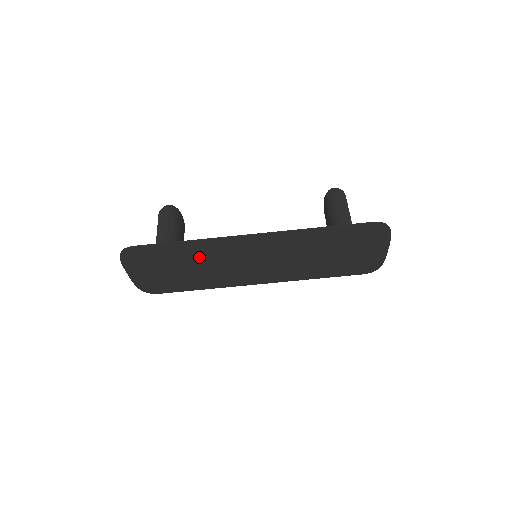
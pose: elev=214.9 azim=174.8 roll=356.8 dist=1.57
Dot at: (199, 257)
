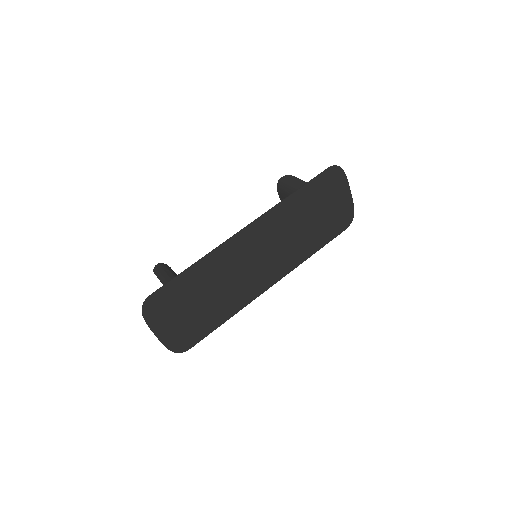
Dot at: (211, 278)
